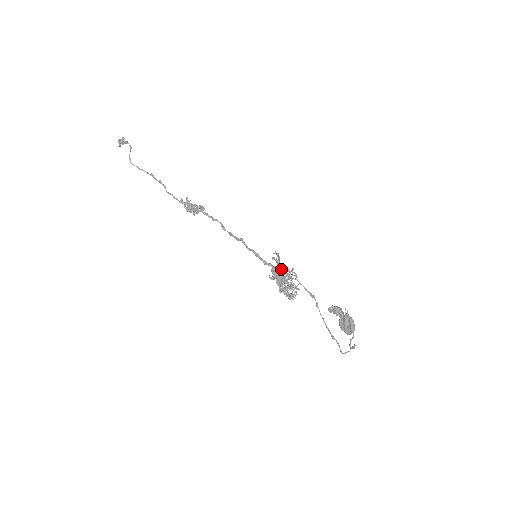
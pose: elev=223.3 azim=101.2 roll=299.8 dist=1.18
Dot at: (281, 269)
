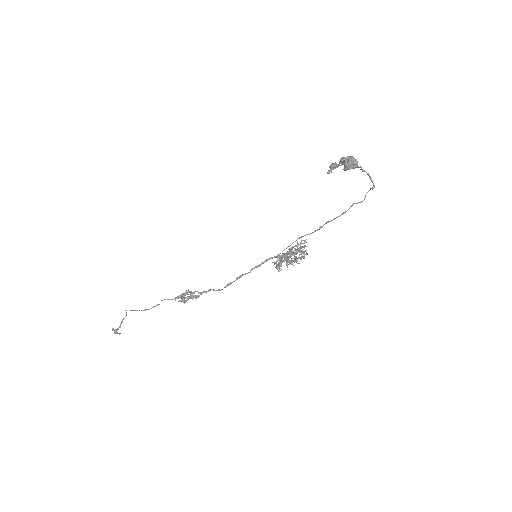
Dot at: (284, 249)
